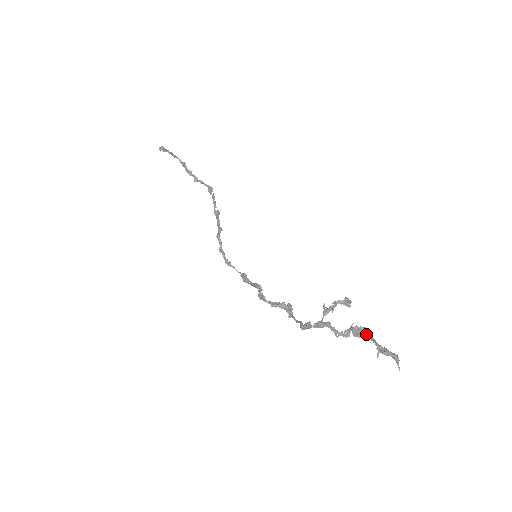
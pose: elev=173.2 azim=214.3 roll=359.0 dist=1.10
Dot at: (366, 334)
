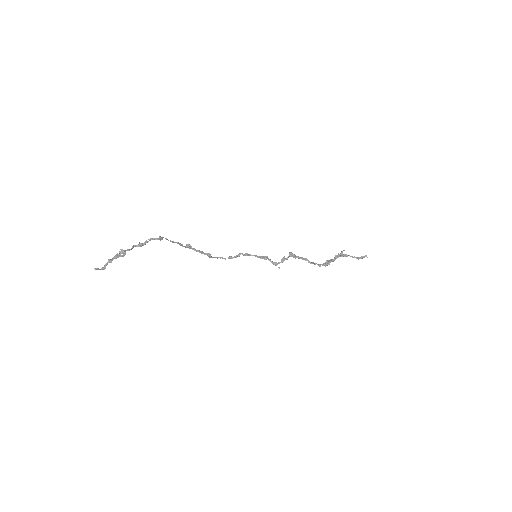
Dot at: occluded
